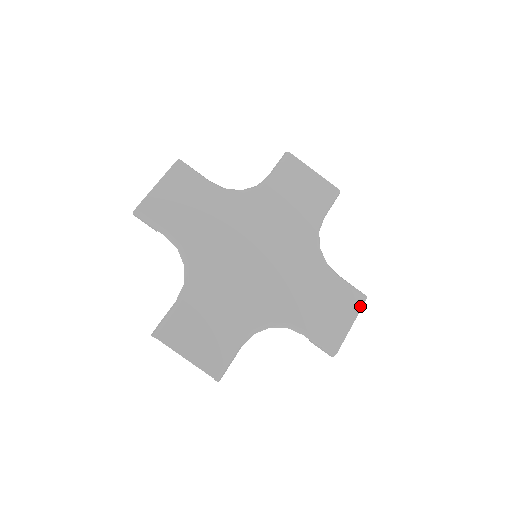
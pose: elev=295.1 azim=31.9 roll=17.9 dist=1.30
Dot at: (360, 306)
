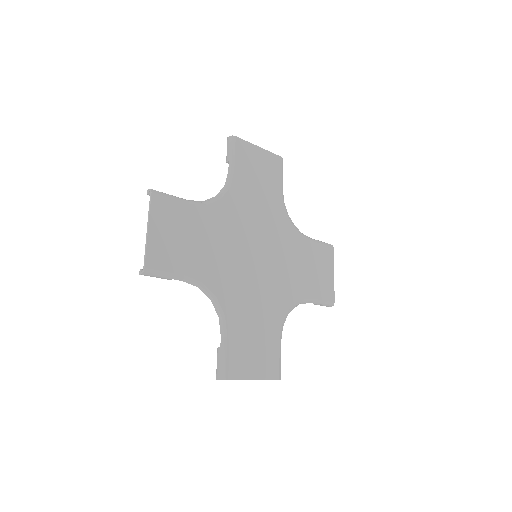
Dot at: (332, 256)
